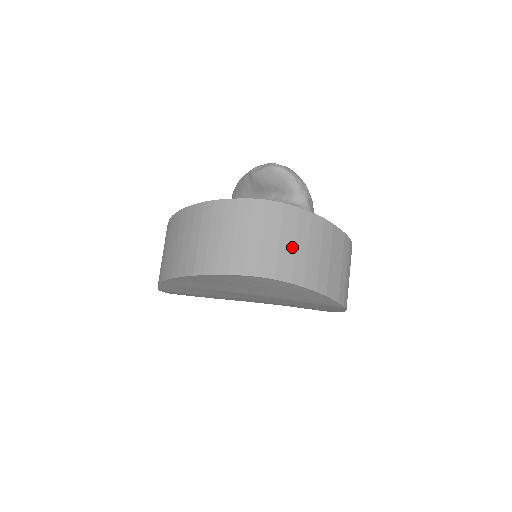
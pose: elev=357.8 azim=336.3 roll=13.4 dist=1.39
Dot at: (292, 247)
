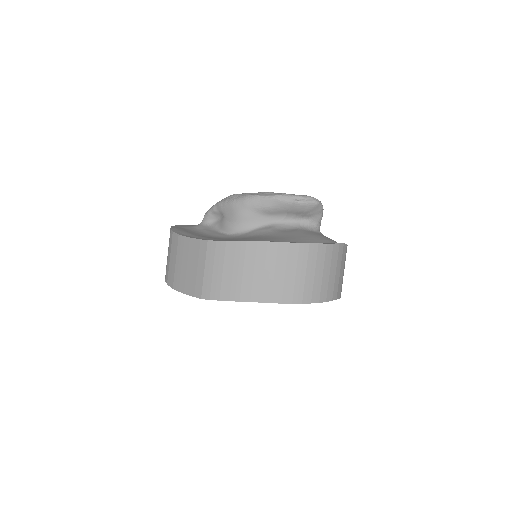
Dot at: occluded
